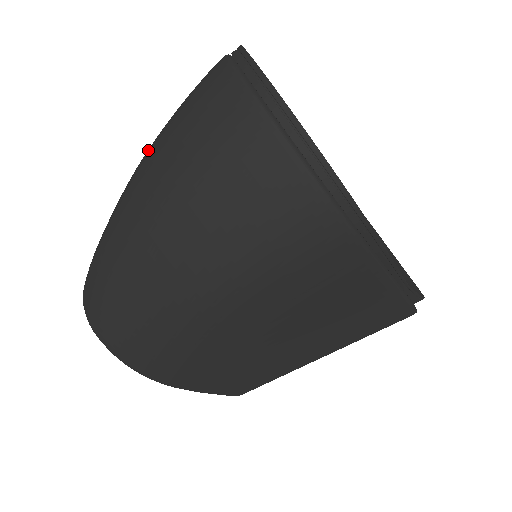
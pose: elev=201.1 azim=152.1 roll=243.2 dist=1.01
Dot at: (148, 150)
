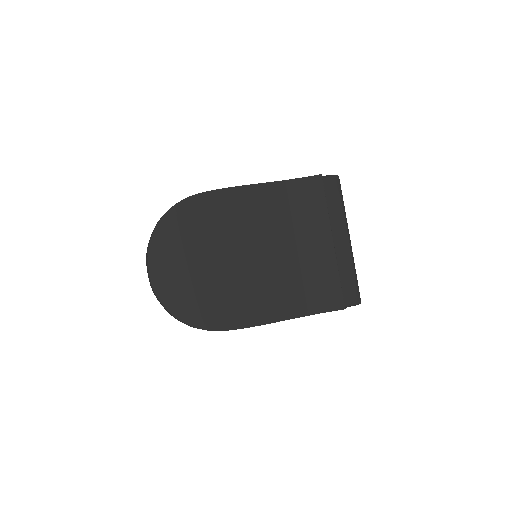
Dot at: occluded
